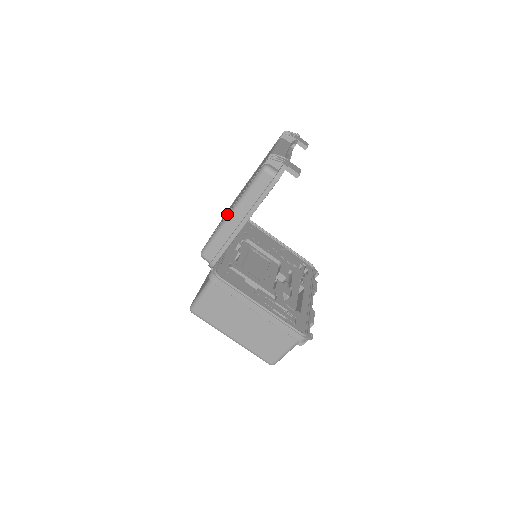
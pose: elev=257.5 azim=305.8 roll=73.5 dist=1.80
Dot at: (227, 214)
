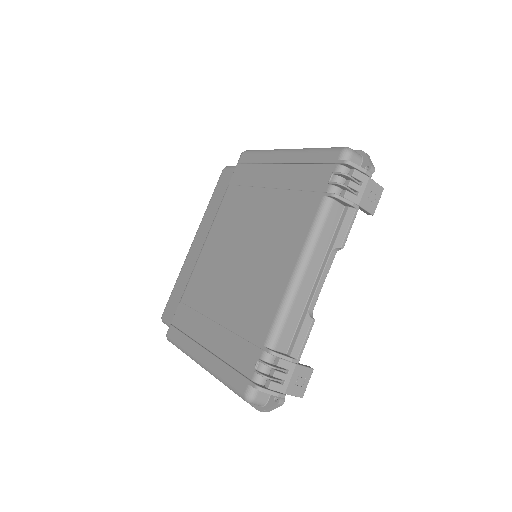
Dot at: (197, 353)
